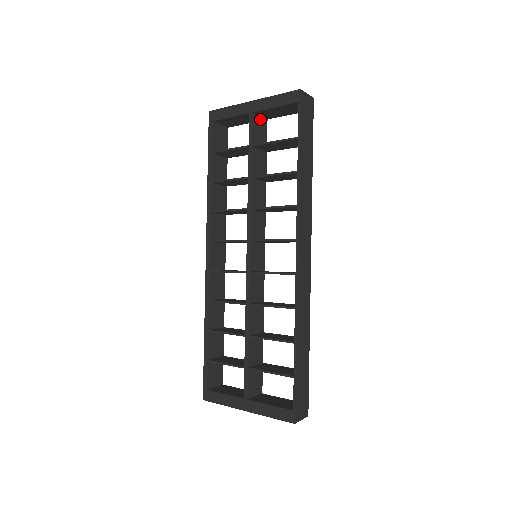
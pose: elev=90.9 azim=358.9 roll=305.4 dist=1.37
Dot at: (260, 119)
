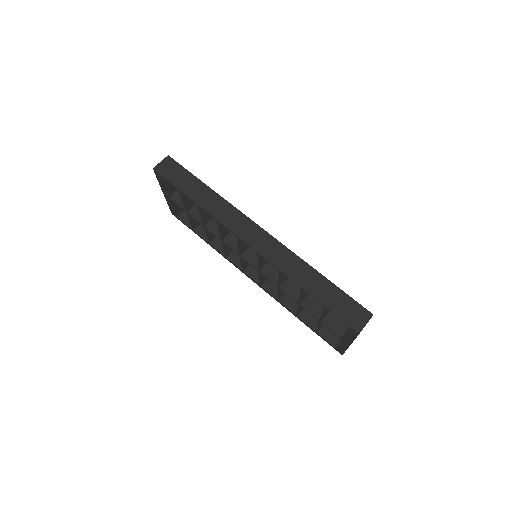
Dot at: (177, 192)
